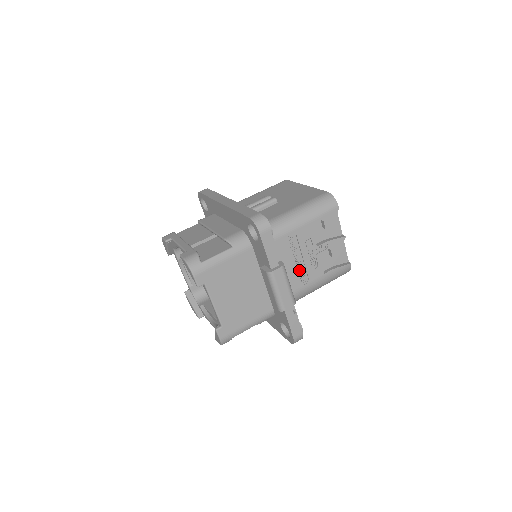
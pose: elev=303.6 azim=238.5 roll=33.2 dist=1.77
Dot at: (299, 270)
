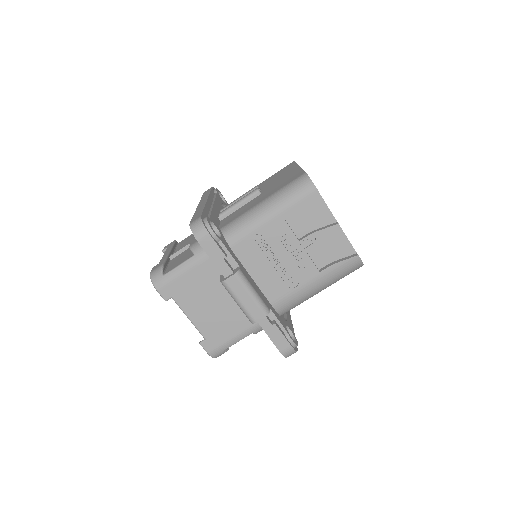
Dot at: (282, 271)
